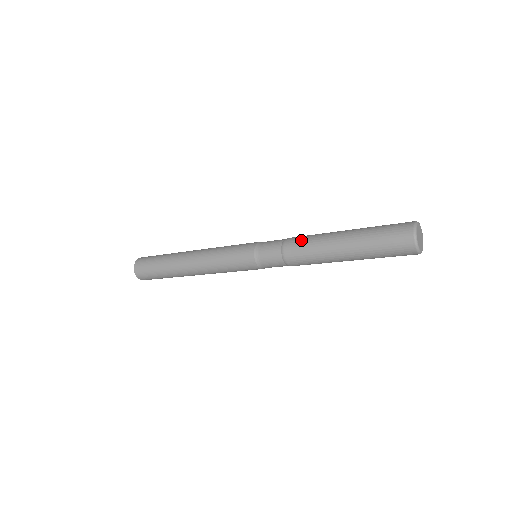
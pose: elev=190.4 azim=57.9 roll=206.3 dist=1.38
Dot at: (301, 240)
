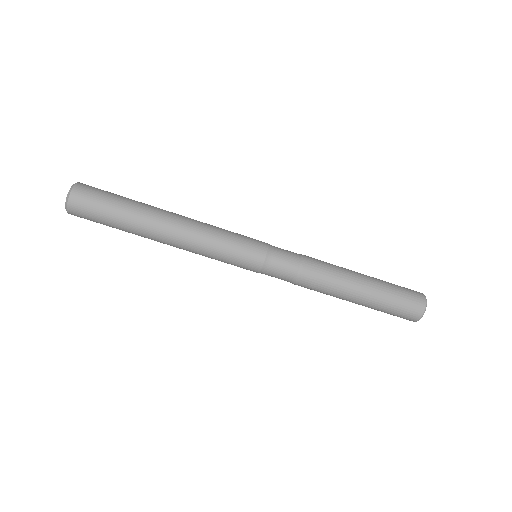
Dot at: occluded
